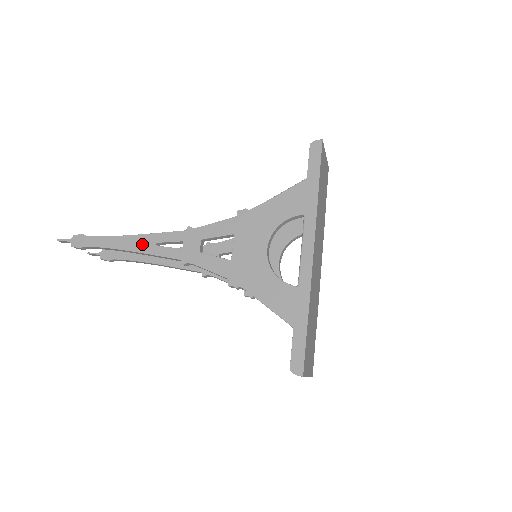
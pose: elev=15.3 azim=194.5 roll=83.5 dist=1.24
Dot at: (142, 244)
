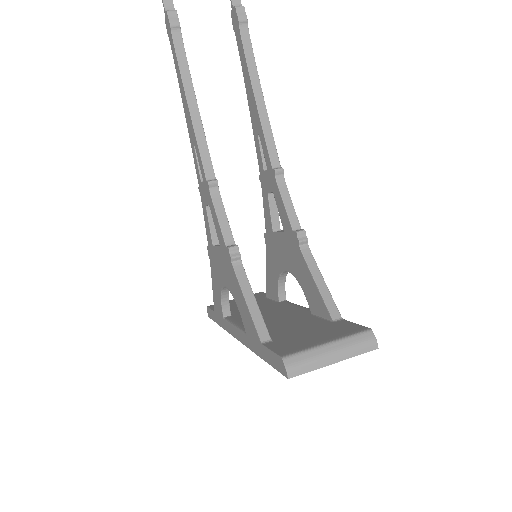
Dot at: (189, 125)
